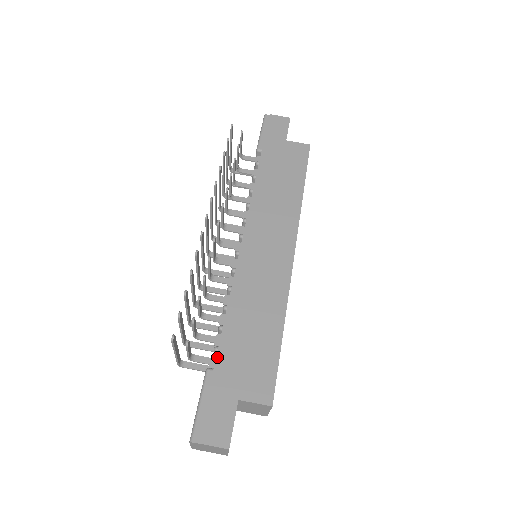
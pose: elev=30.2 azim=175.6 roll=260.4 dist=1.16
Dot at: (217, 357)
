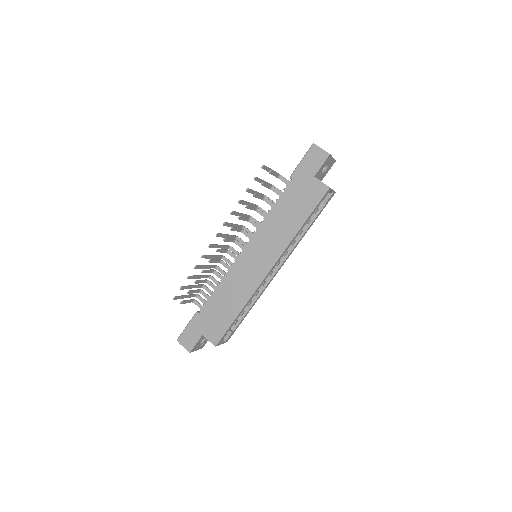
Dot at: (202, 309)
